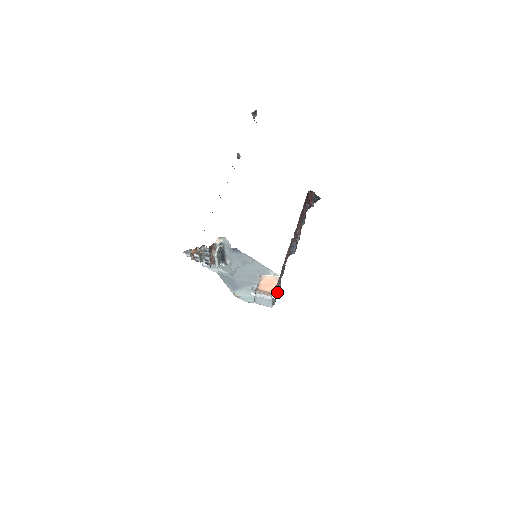
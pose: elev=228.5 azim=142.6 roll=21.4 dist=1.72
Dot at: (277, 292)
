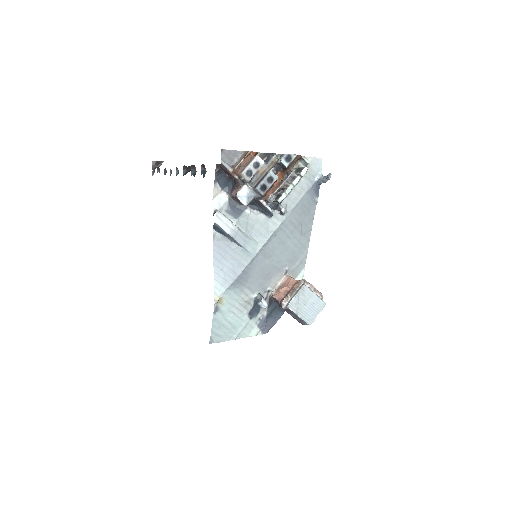
Dot at: (265, 332)
